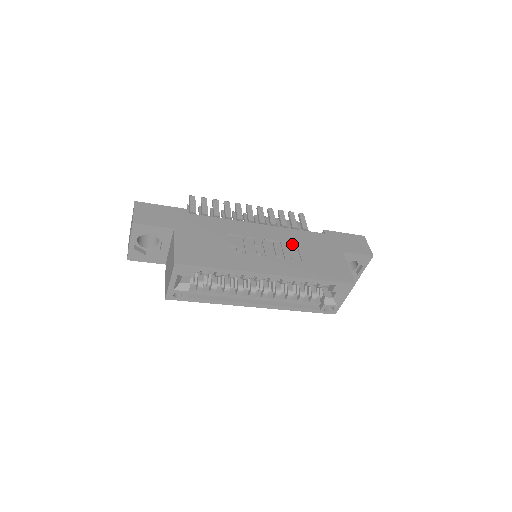
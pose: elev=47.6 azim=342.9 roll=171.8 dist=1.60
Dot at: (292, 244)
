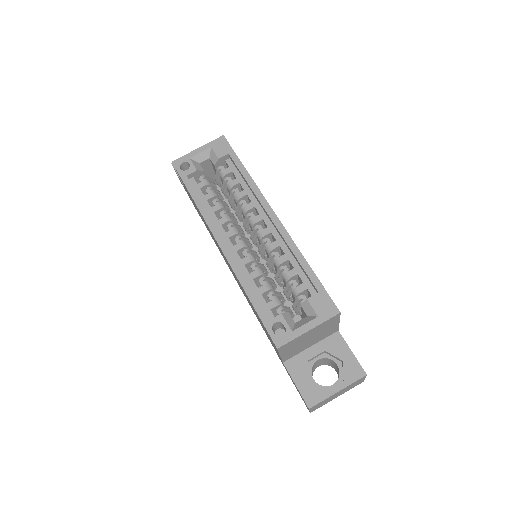
Dot at: occluded
